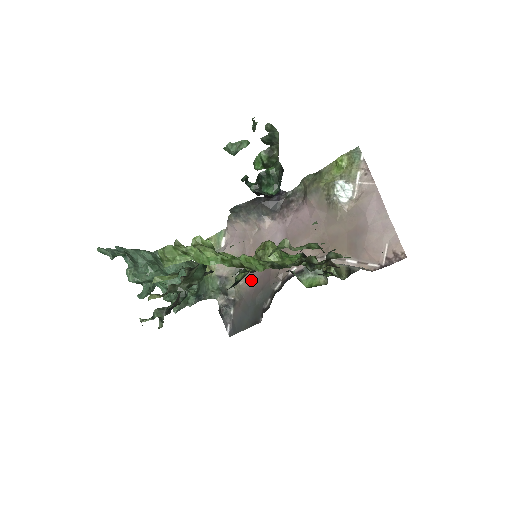
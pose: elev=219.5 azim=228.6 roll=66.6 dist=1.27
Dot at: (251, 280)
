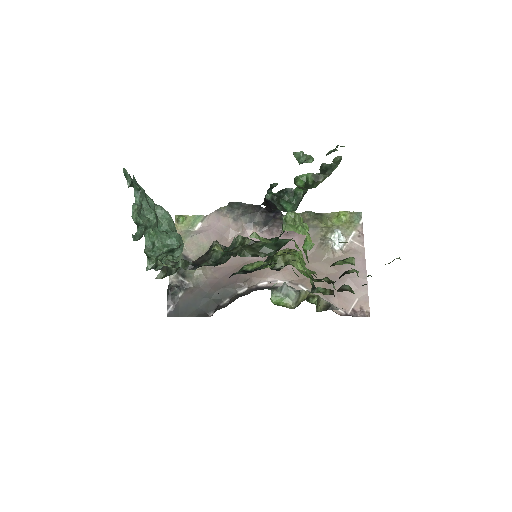
Dot at: (215, 274)
